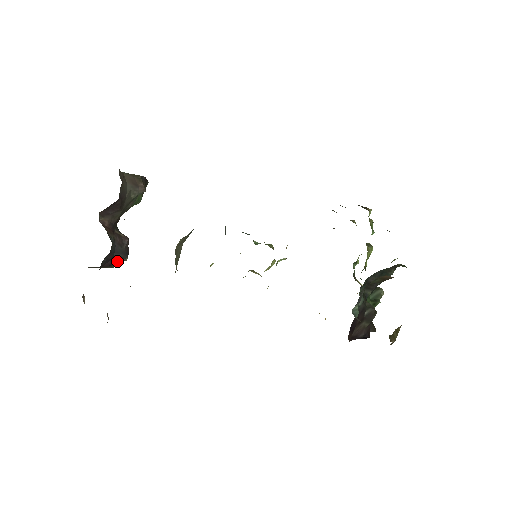
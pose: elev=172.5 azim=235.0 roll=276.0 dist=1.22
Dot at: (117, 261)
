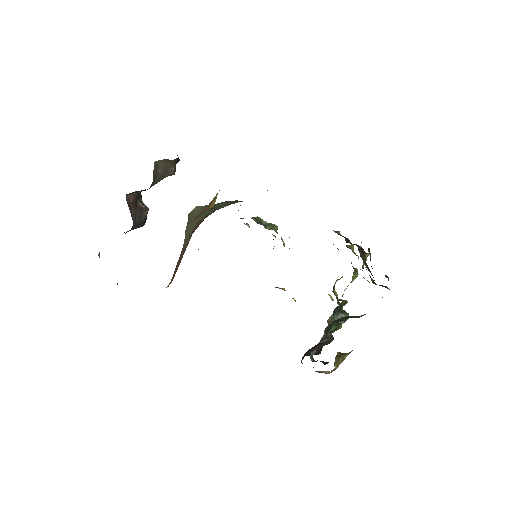
Dot at: occluded
